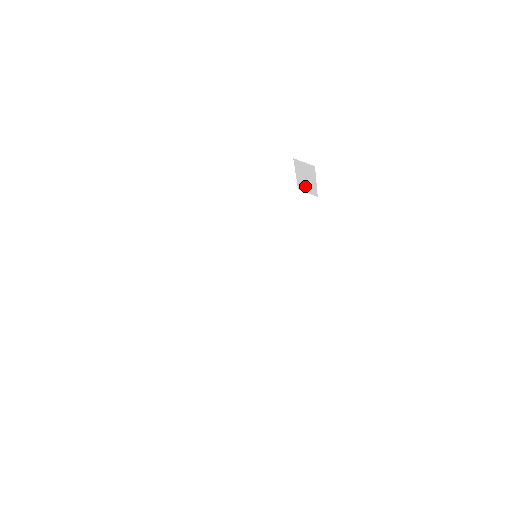
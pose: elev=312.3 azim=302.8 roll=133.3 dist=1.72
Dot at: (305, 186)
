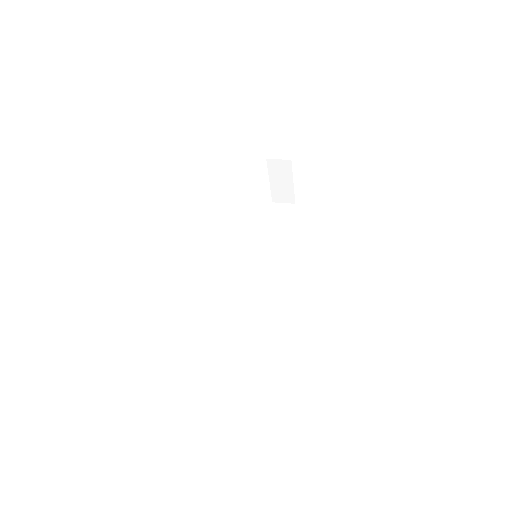
Dot at: (280, 194)
